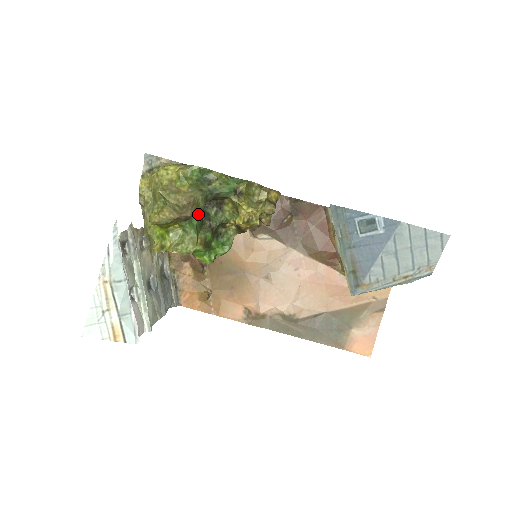
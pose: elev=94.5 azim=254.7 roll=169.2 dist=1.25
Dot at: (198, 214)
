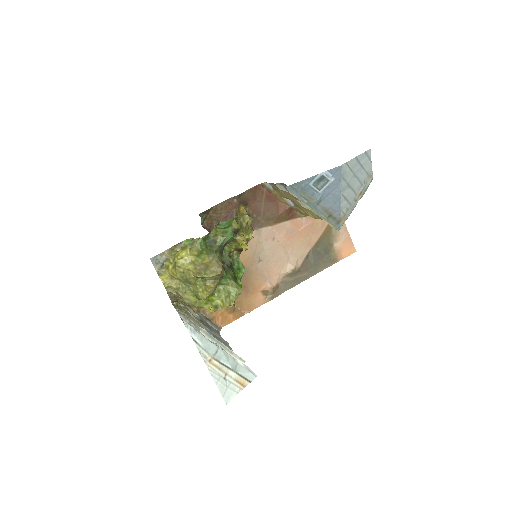
Dot at: occluded
